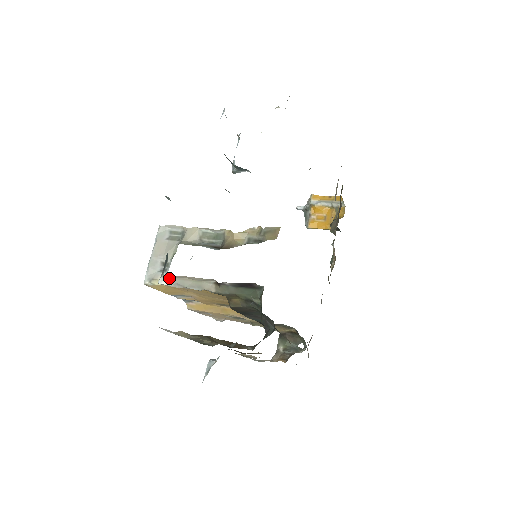
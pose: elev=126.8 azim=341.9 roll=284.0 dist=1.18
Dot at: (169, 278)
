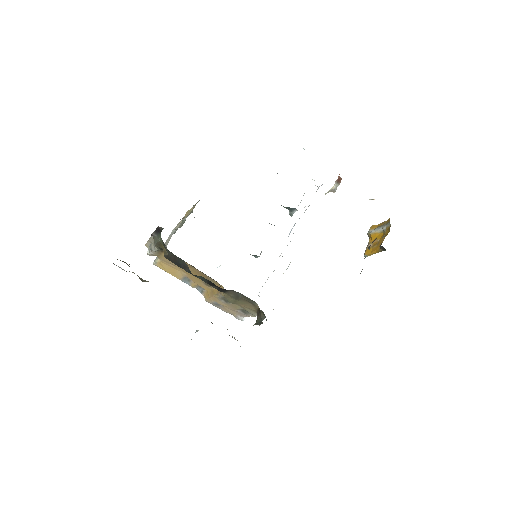
Dot at: (149, 248)
